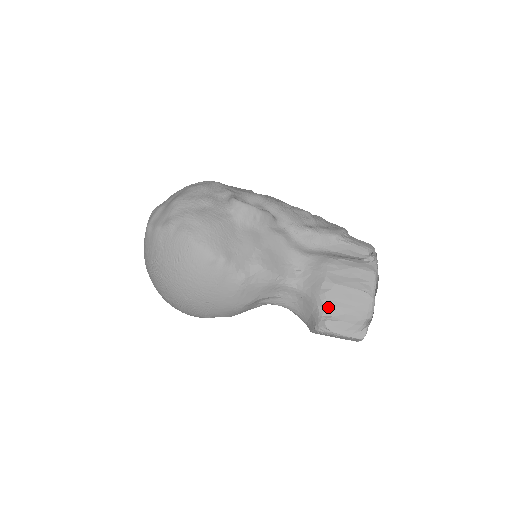
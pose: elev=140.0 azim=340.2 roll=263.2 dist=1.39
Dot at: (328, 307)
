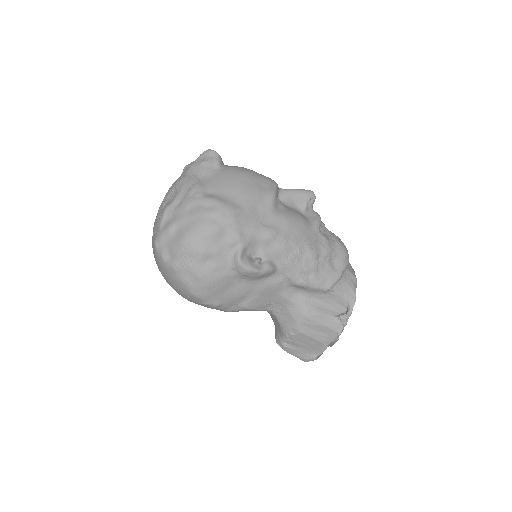
Dot at: (290, 341)
